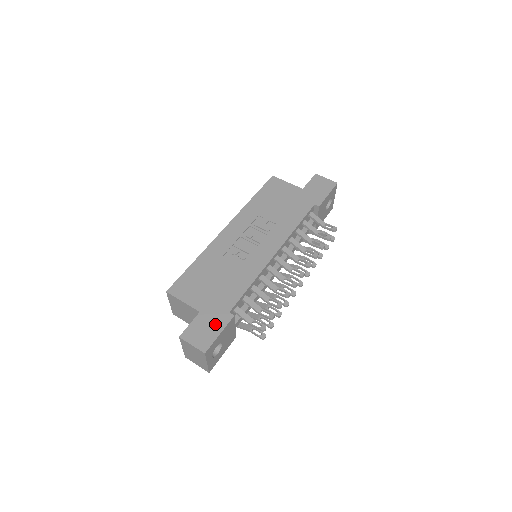
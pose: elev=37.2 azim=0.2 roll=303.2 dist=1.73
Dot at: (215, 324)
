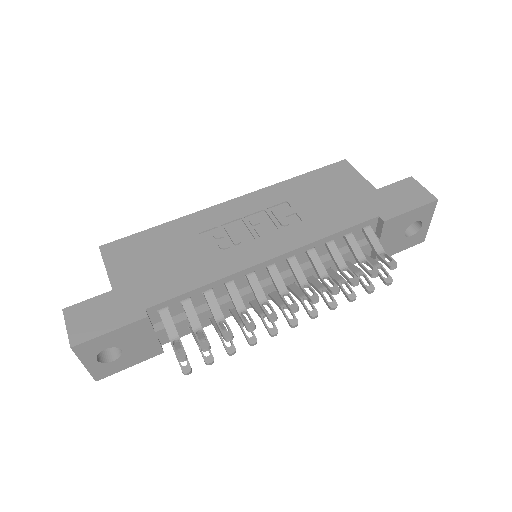
Dot at: (115, 315)
